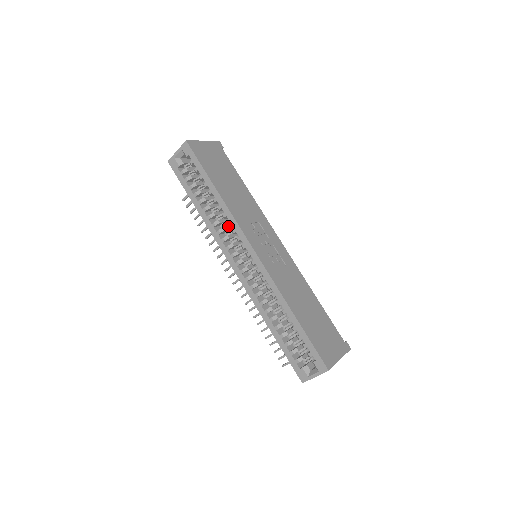
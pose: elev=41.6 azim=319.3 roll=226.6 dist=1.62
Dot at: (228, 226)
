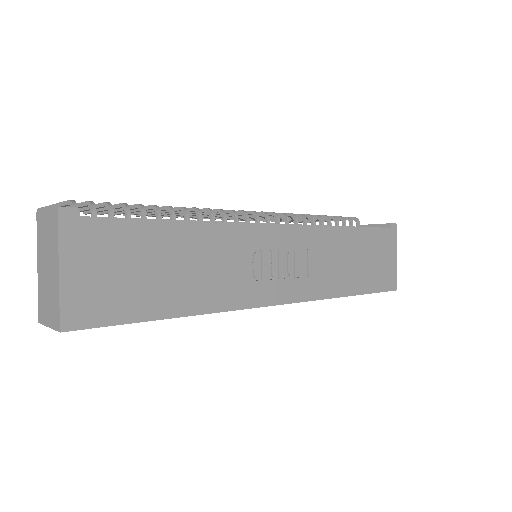
Dot at: occluded
